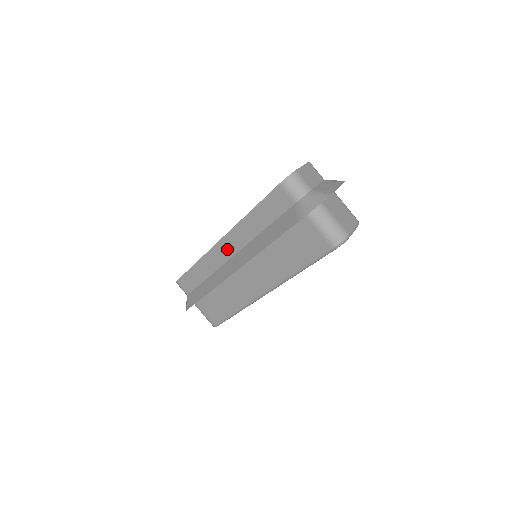
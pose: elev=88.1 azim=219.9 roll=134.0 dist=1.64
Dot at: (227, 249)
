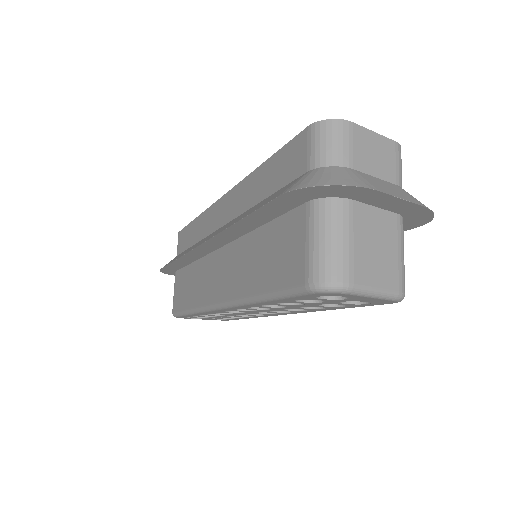
Dot at: (222, 213)
